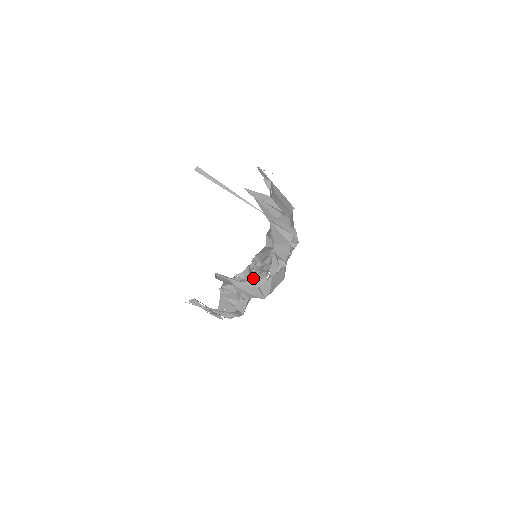
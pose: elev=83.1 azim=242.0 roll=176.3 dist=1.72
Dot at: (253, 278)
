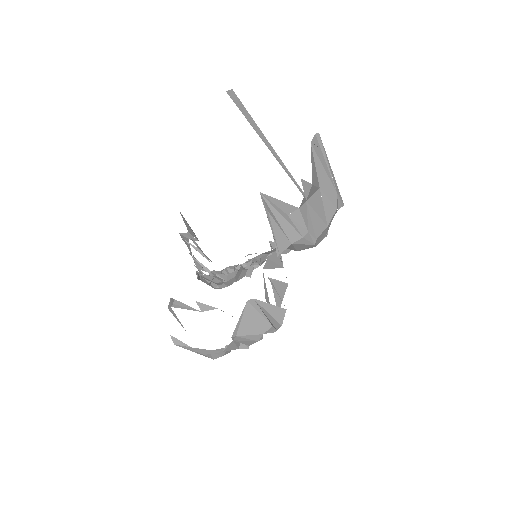
Dot at: (244, 274)
